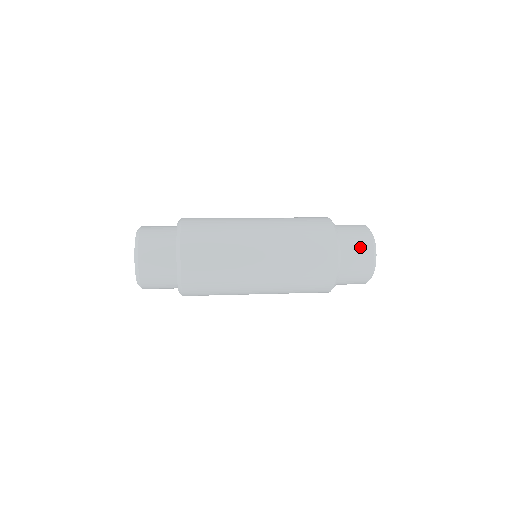
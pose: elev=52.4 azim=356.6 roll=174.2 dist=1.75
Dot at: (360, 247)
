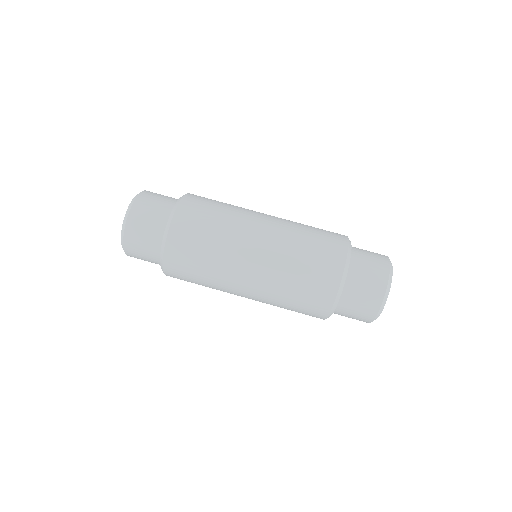
Dot at: (373, 273)
